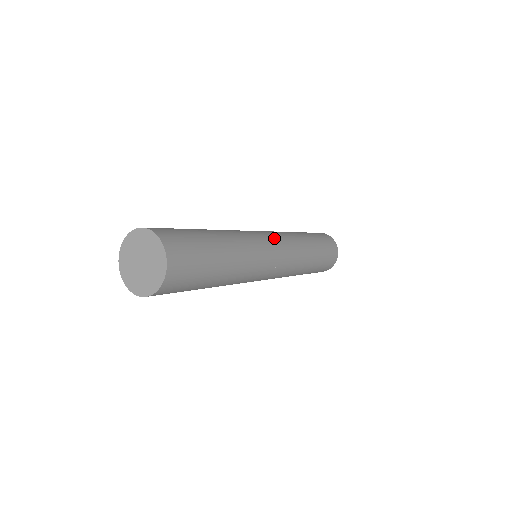
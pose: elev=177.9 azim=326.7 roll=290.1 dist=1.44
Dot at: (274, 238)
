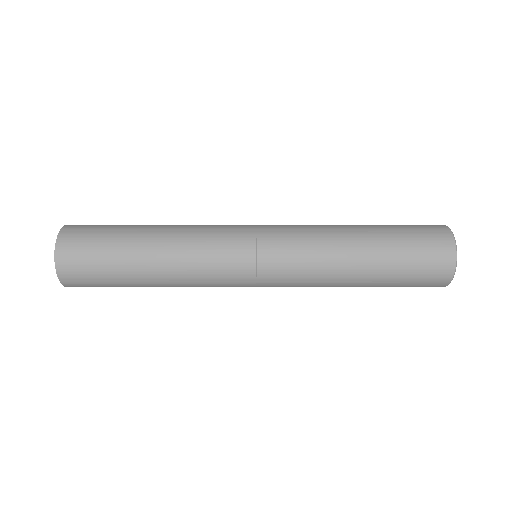
Dot at: (264, 235)
